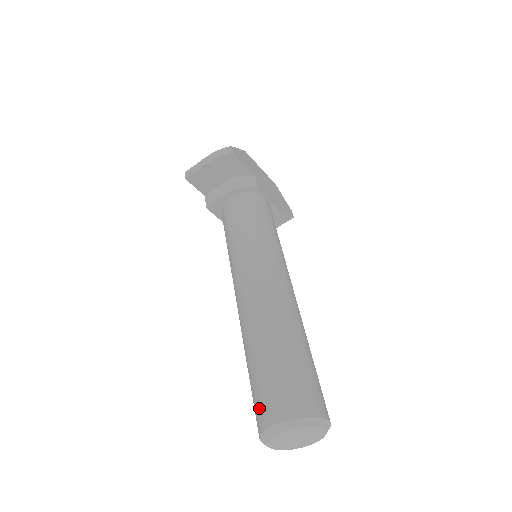
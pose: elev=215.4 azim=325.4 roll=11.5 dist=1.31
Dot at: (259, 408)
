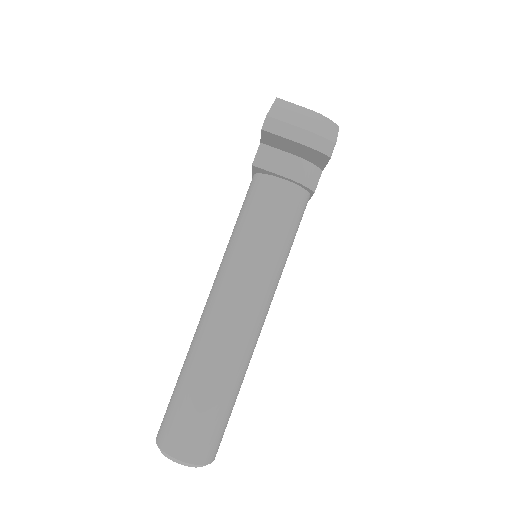
Dot at: (174, 433)
